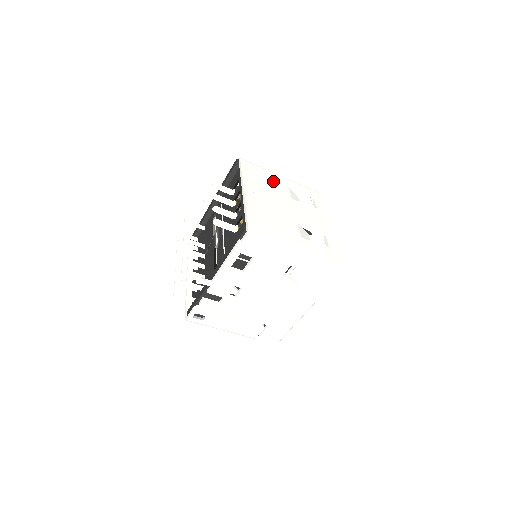
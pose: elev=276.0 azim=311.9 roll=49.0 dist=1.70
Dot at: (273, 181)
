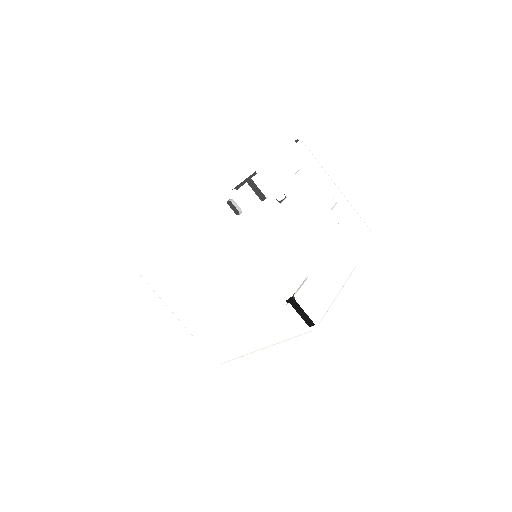
Dot at: occluded
